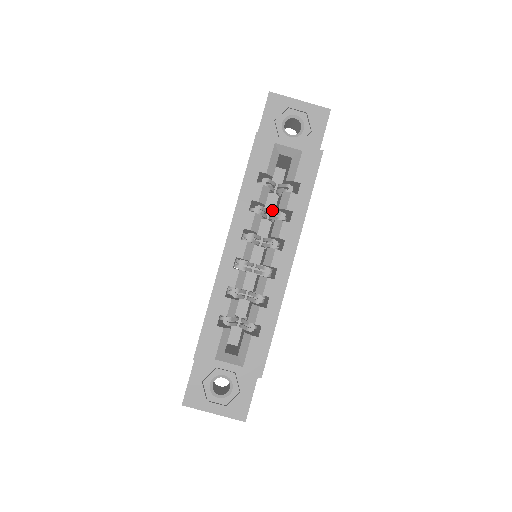
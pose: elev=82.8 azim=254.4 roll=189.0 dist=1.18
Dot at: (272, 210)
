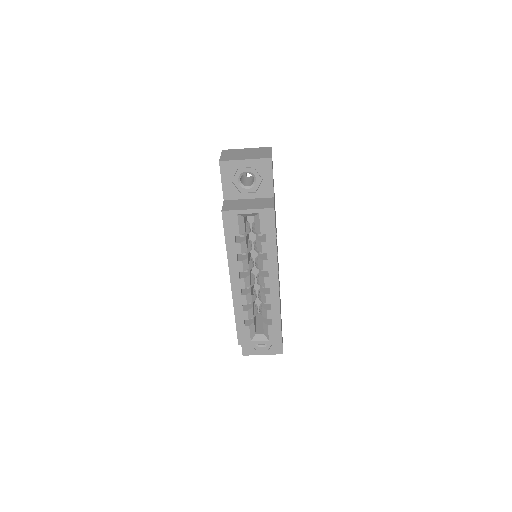
Dot at: occluded
